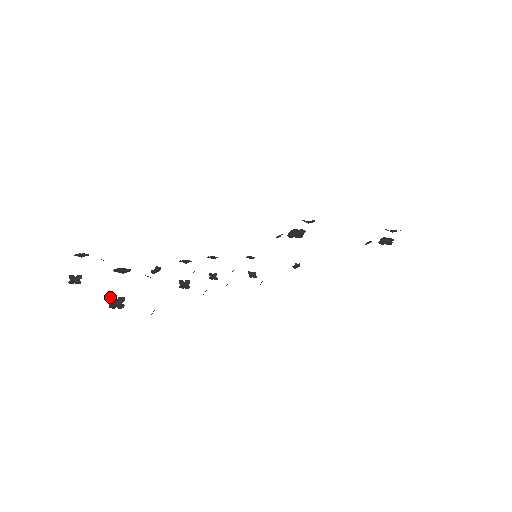
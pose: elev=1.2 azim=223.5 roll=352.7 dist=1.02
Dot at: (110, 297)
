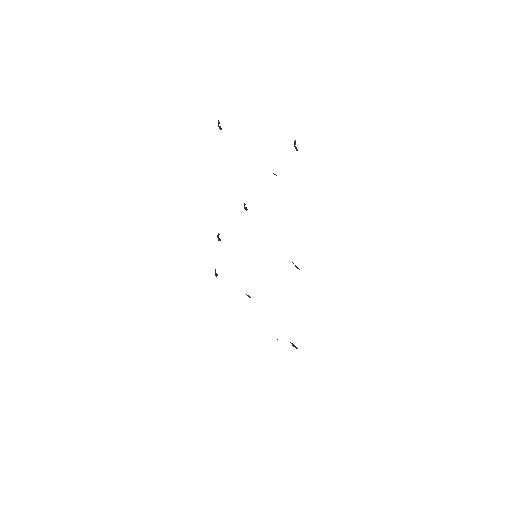
Dot at: (295, 141)
